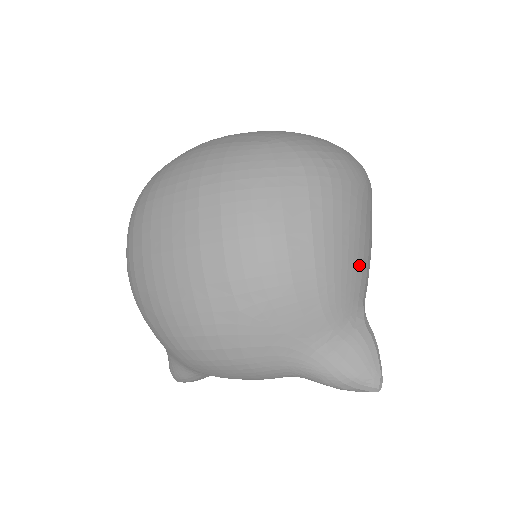
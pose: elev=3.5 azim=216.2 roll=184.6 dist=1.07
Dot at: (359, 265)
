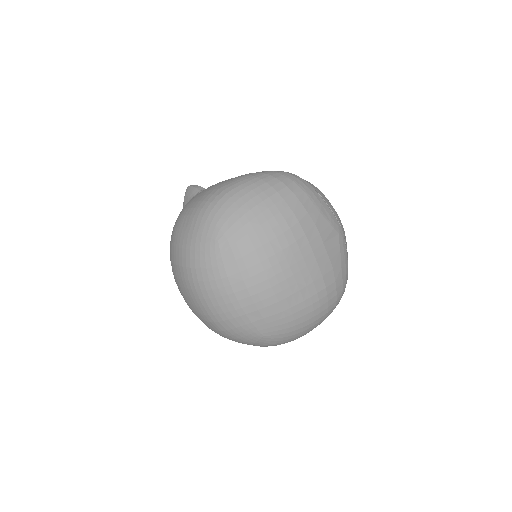
Dot at: occluded
